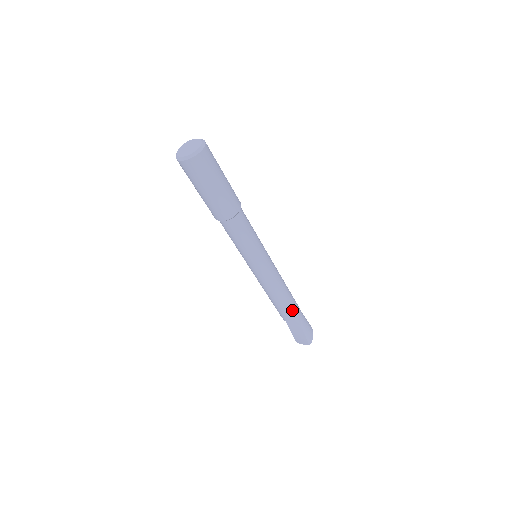
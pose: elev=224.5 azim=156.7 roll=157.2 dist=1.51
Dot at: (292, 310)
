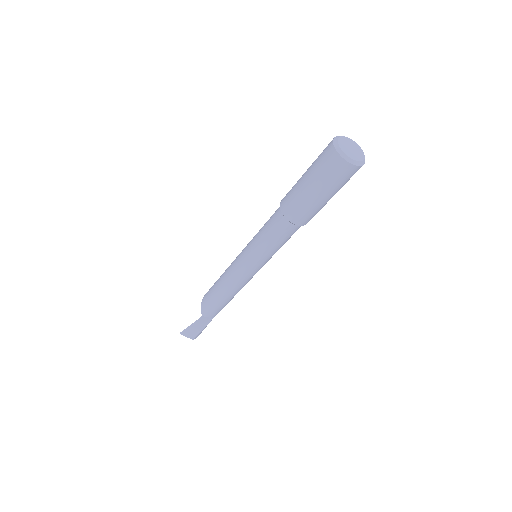
Dot at: occluded
